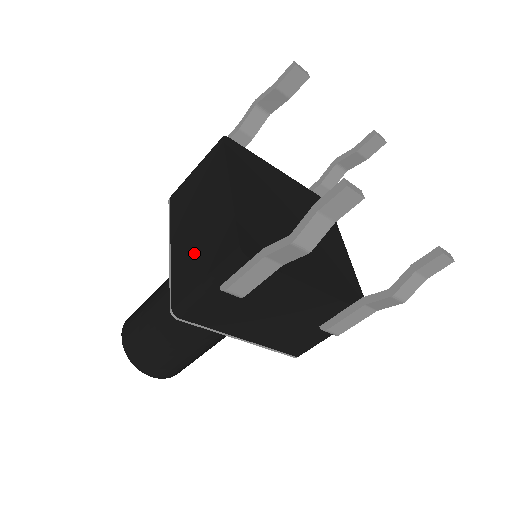
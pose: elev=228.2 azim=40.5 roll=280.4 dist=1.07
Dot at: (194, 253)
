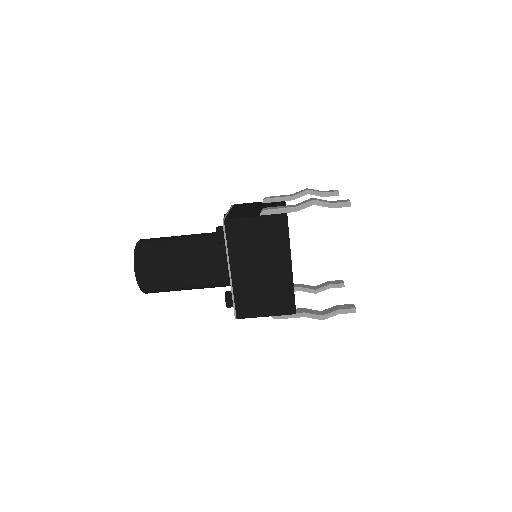
Dot at: (257, 293)
